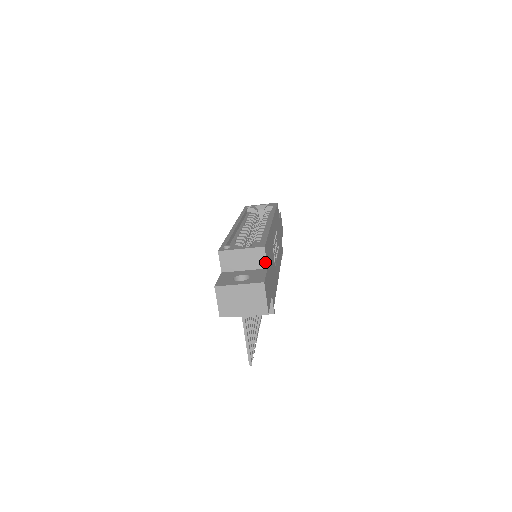
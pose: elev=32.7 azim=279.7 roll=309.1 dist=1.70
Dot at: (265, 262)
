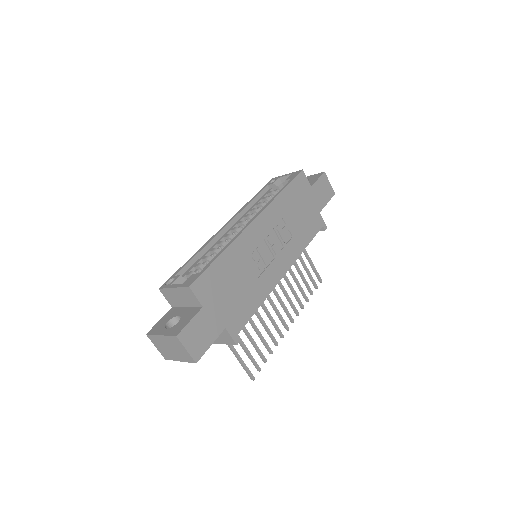
Dot at: (197, 301)
